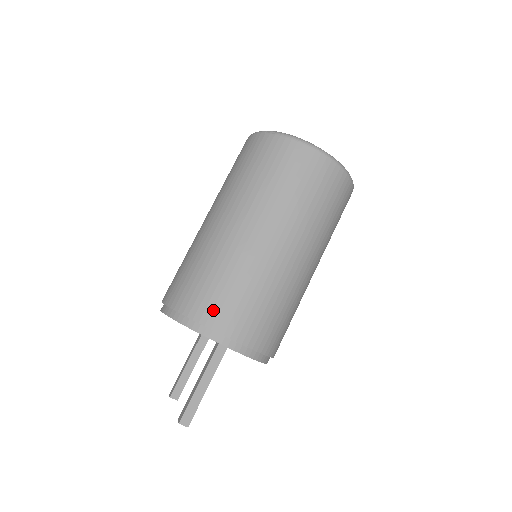
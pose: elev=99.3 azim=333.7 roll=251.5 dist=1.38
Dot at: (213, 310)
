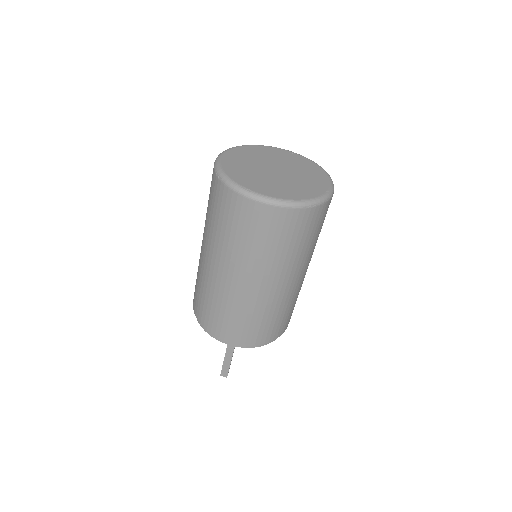
Dot at: (212, 324)
